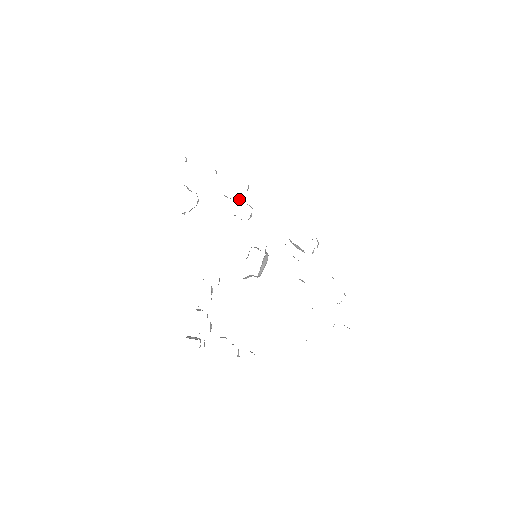
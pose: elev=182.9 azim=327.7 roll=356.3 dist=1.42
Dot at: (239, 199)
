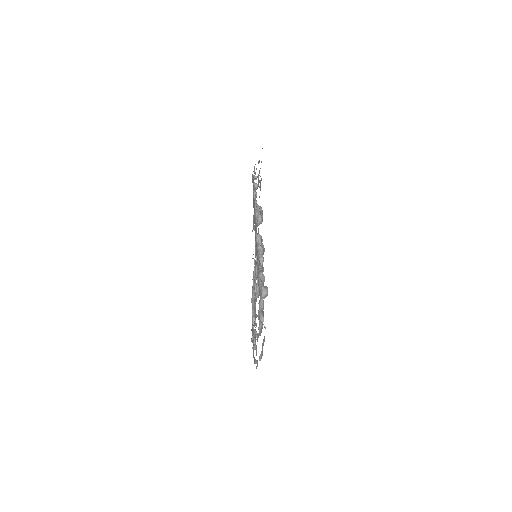
Dot at: (258, 206)
